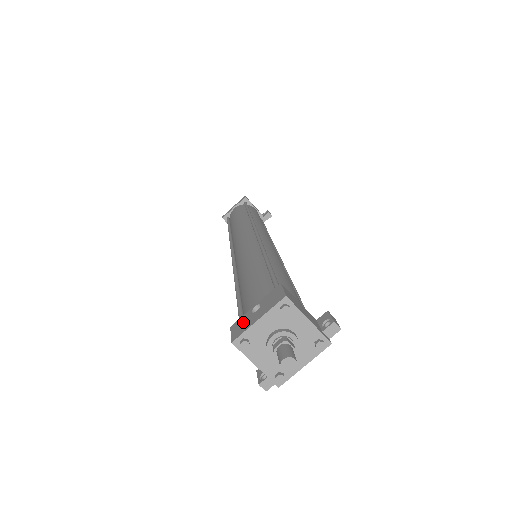
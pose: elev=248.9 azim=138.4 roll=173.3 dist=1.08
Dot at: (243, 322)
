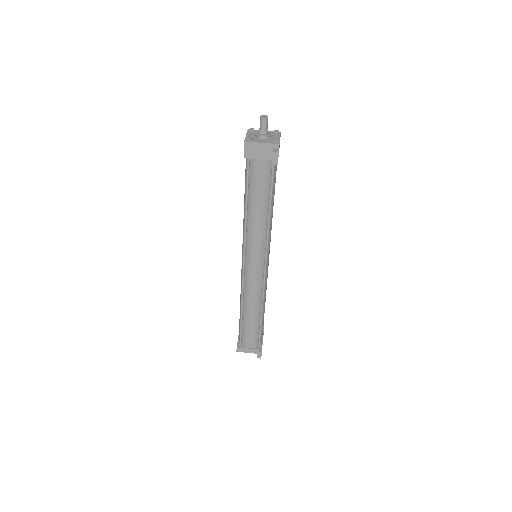
Dot at: occluded
